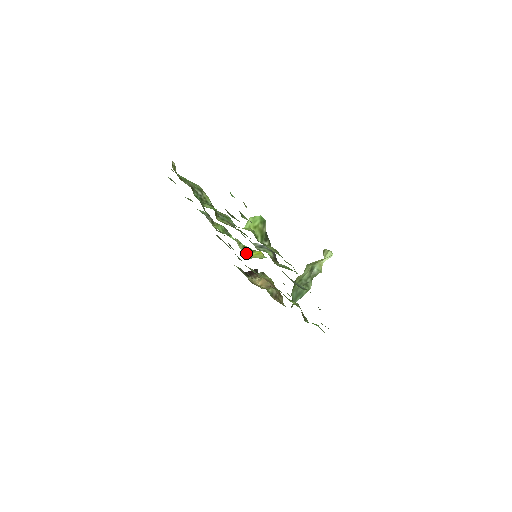
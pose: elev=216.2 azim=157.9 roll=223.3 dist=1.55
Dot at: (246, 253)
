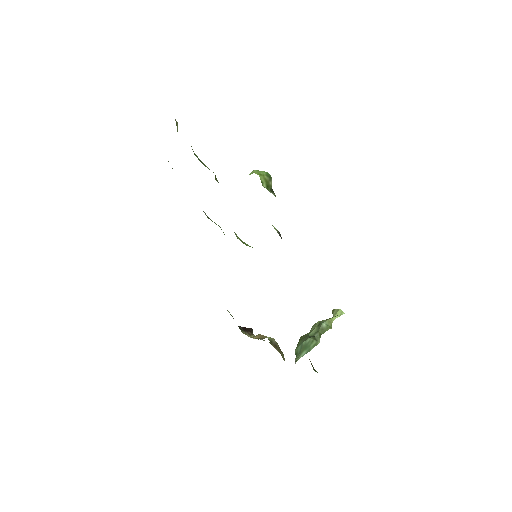
Dot at: occluded
